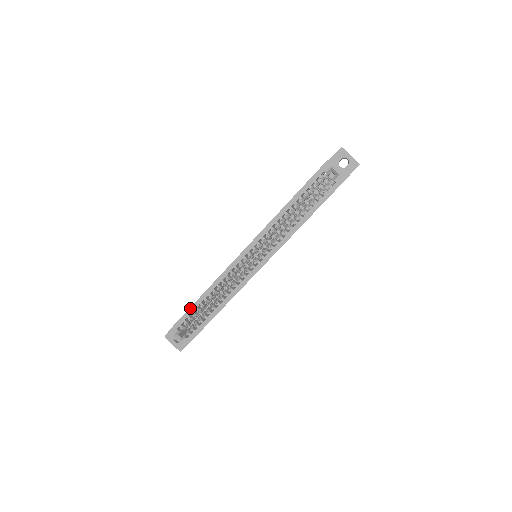
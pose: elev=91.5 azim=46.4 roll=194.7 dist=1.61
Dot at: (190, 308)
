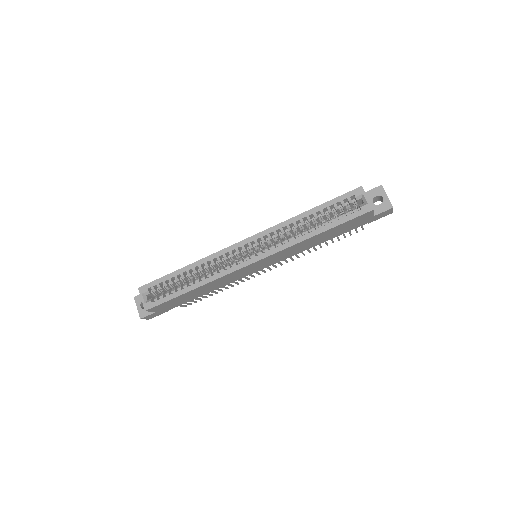
Dot at: (170, 274)
